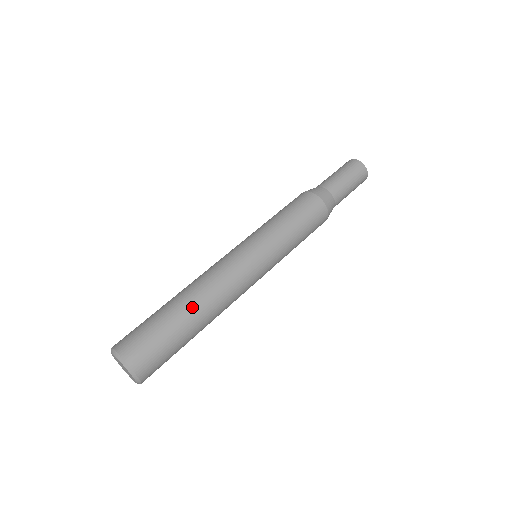
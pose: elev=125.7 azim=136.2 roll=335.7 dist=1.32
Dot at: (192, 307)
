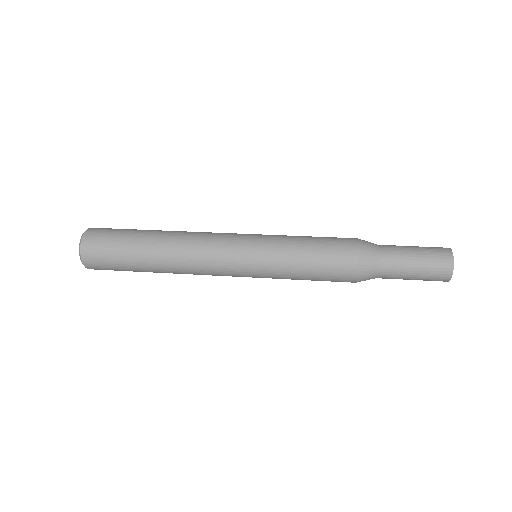
Dot at: (156, 245)
